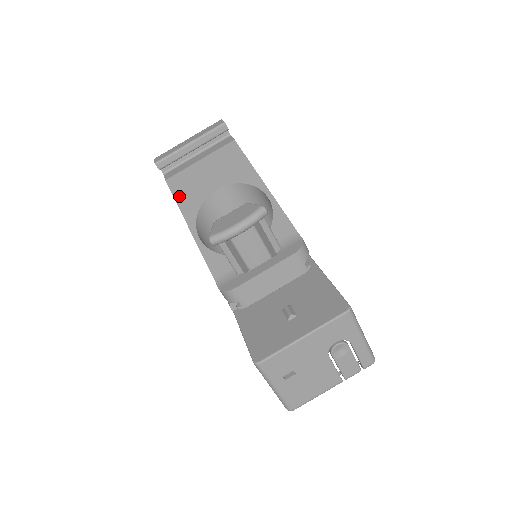
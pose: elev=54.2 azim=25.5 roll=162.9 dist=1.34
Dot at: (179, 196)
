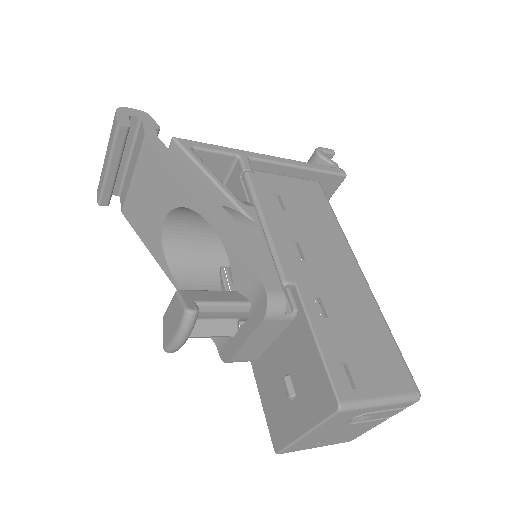
Dot at: (141, 234)
